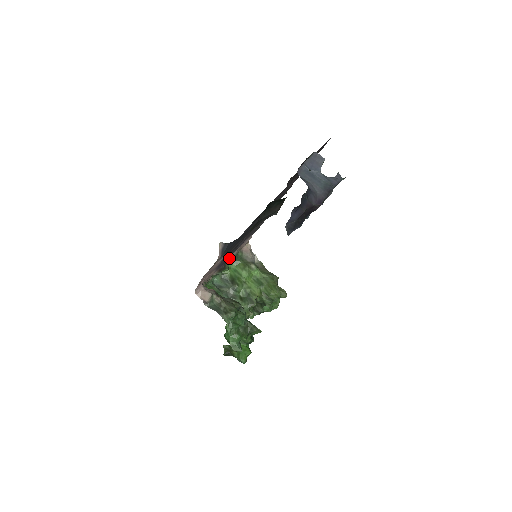
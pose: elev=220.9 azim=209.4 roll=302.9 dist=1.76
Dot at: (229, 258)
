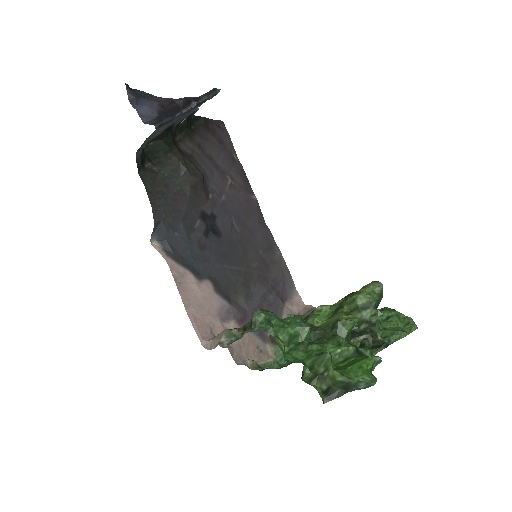
Dot at: occluded
